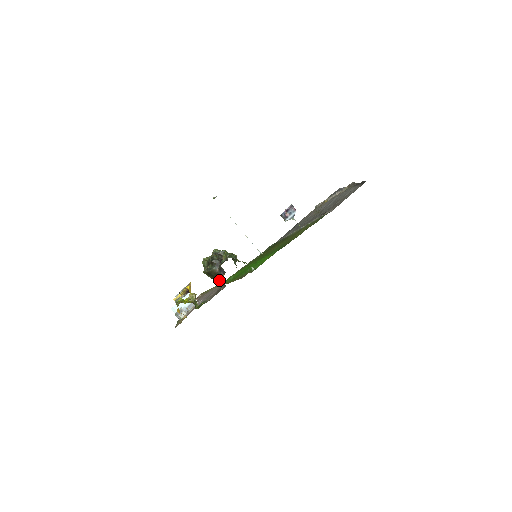
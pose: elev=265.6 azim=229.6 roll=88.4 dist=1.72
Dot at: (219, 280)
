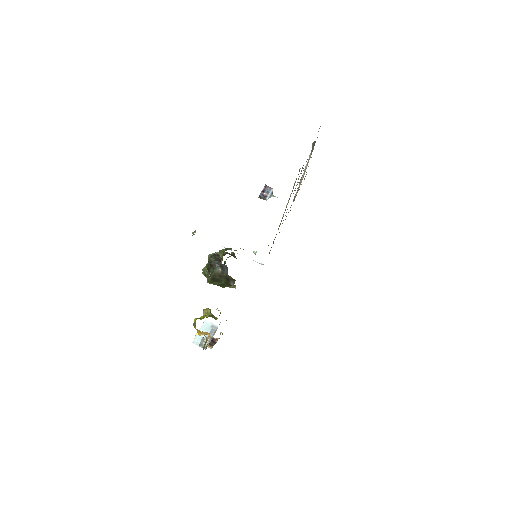
Dot at: (226, 281)
